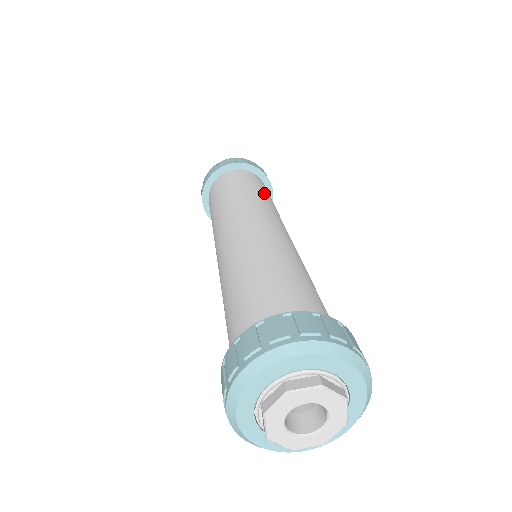
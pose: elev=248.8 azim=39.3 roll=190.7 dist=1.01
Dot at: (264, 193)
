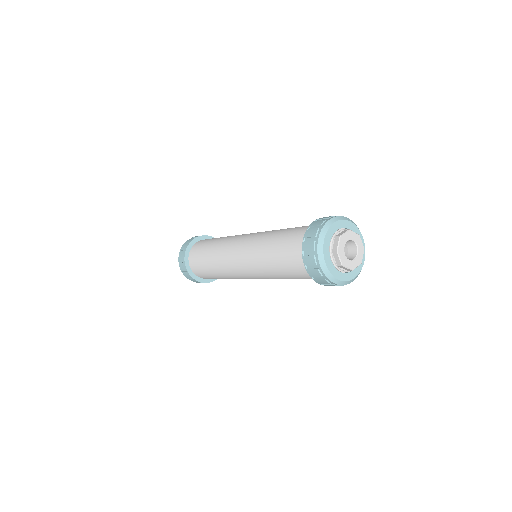
Dot at: occluded
